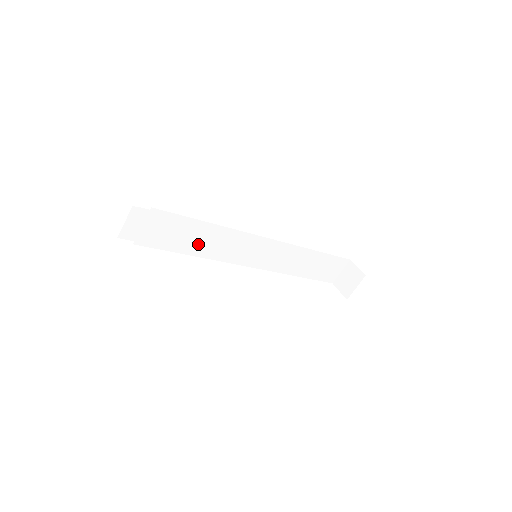
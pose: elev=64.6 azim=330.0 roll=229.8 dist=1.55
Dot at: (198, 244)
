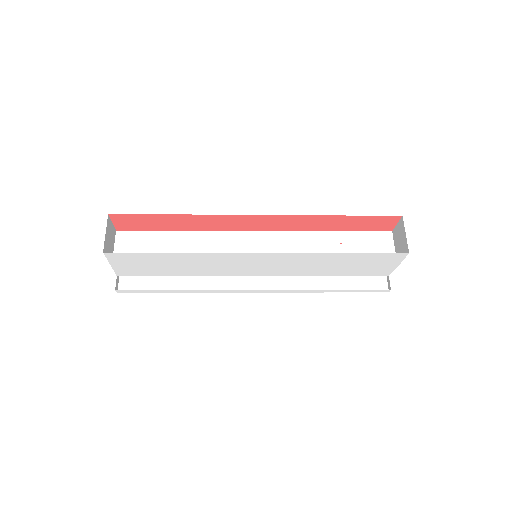
Dot at: occluded
